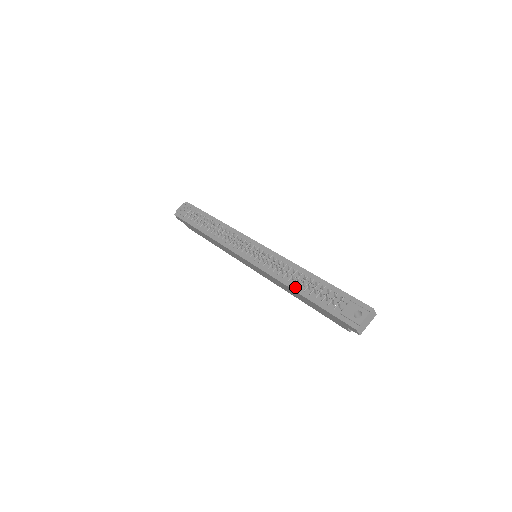
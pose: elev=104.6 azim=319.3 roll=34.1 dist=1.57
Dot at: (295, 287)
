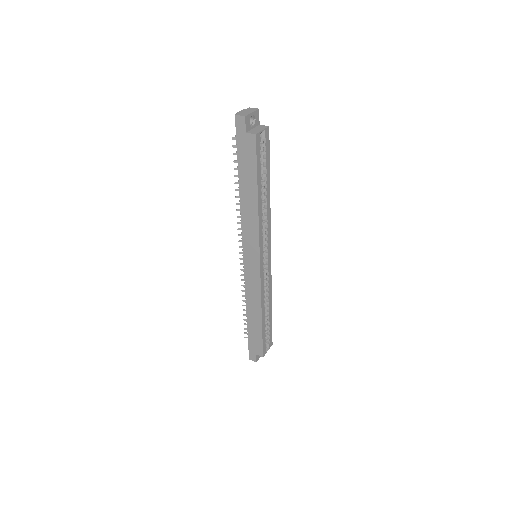
Dot at: (241, 195)
